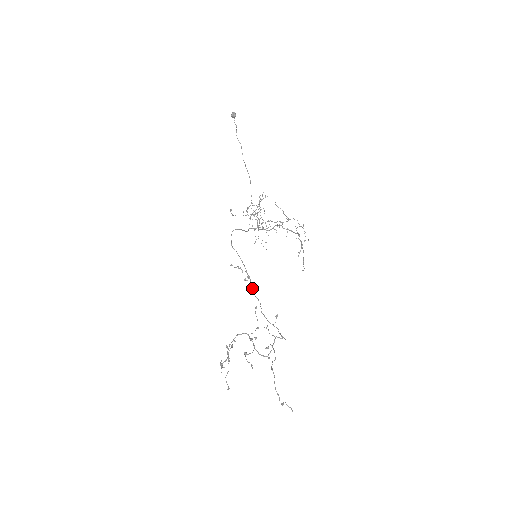
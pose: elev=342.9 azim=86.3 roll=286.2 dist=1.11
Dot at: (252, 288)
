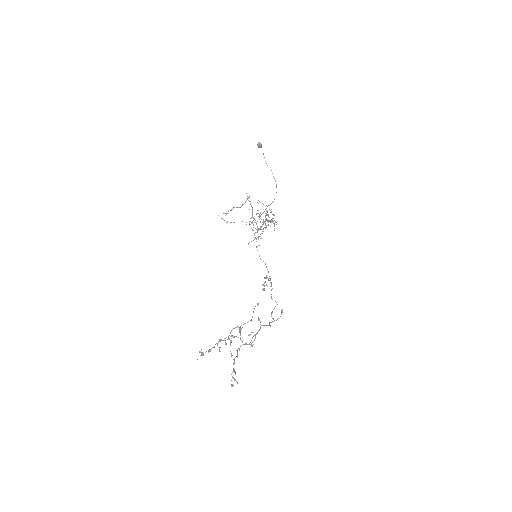
Dot at: occluded
